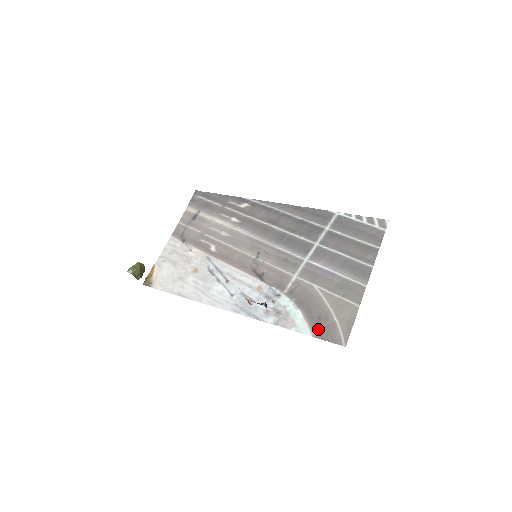
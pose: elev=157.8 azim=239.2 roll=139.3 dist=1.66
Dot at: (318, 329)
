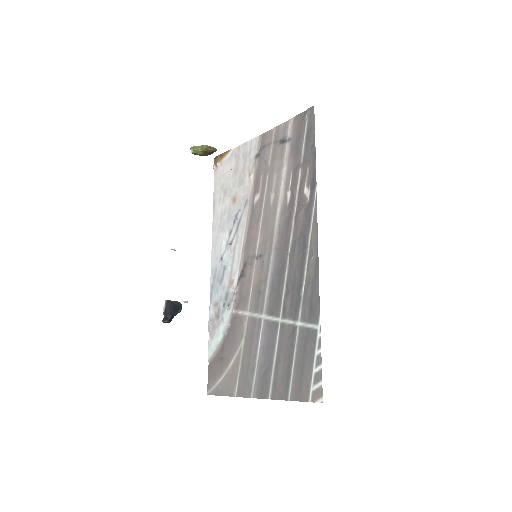
Dot at: (214, 362)
